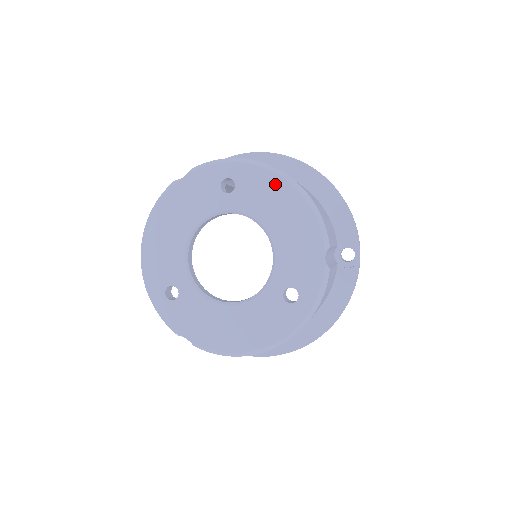
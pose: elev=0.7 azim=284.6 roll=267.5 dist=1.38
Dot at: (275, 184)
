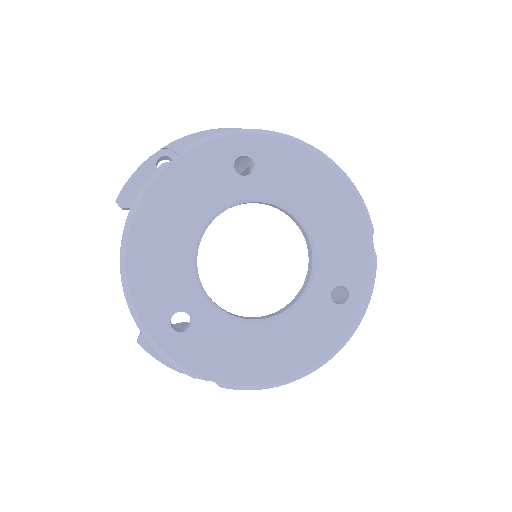
Dot at: (305, 160)
